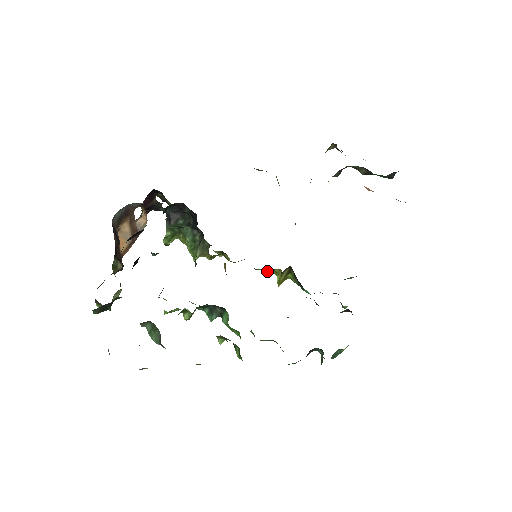
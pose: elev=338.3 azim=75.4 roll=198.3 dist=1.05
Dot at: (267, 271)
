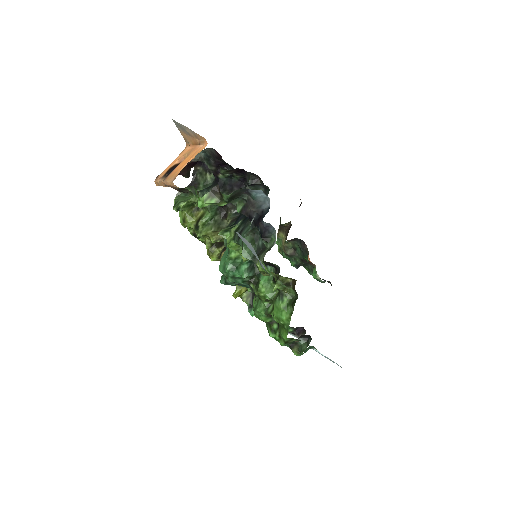
Dot at: occluded
